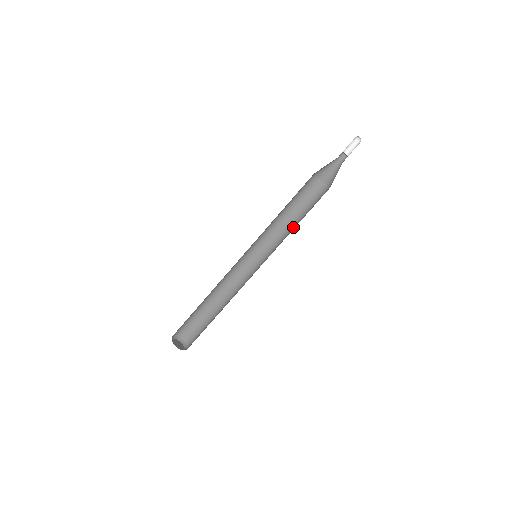
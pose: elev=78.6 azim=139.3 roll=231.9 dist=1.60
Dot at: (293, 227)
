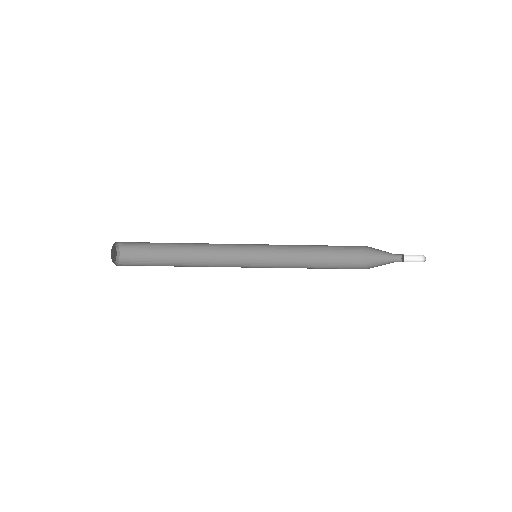
Dot at: (306, 258)
